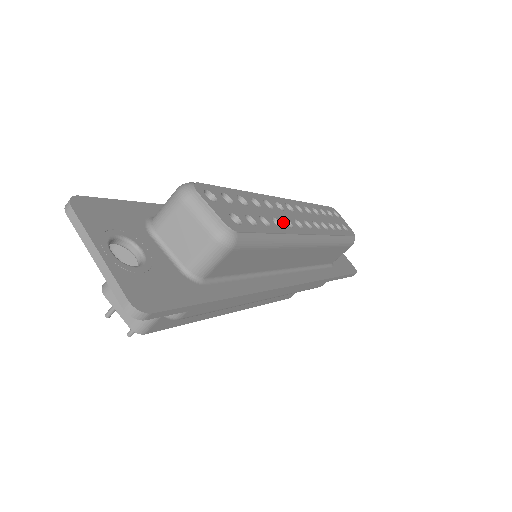
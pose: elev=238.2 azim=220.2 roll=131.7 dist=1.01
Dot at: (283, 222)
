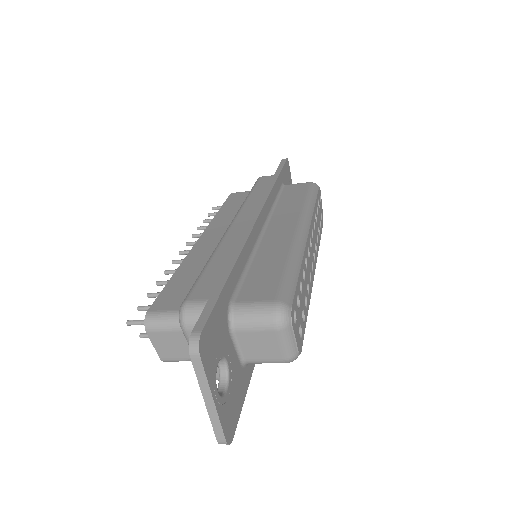
Dot at: (309, 282)
